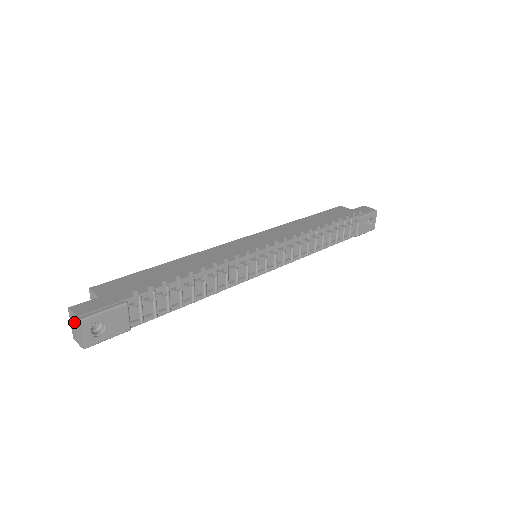
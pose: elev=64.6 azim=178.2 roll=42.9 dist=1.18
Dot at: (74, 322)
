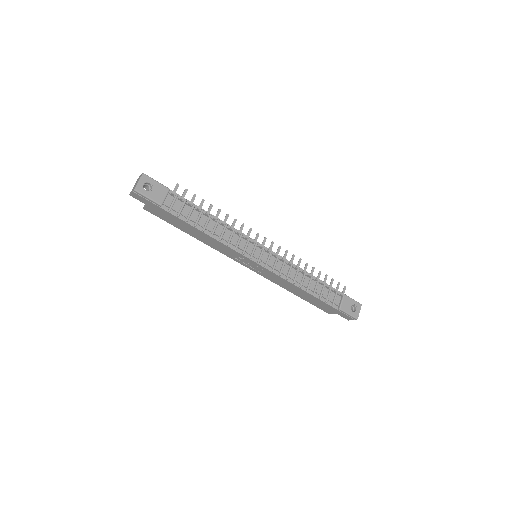
Dot at: occluded
